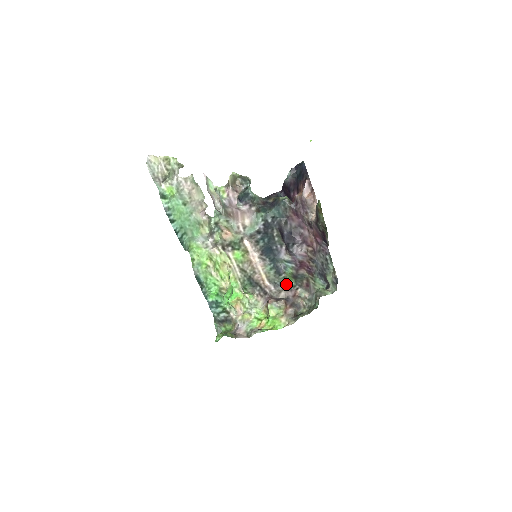
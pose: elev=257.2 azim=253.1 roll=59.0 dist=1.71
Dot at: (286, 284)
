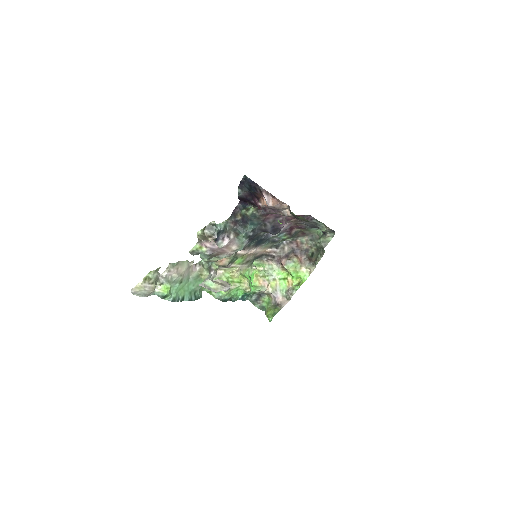
Dot at: (284, 241)
